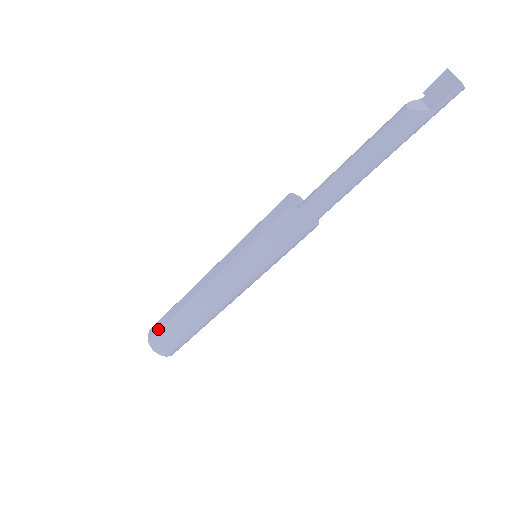
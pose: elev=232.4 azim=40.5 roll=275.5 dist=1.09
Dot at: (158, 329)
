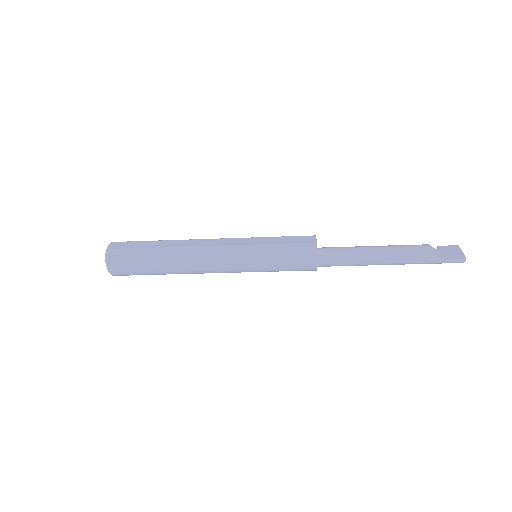
Dot at: (127, 247)
